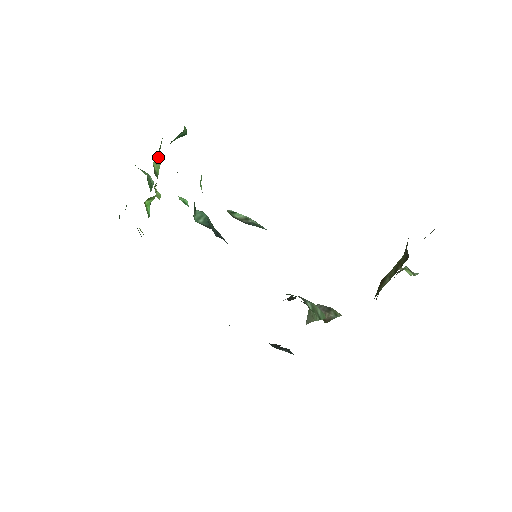
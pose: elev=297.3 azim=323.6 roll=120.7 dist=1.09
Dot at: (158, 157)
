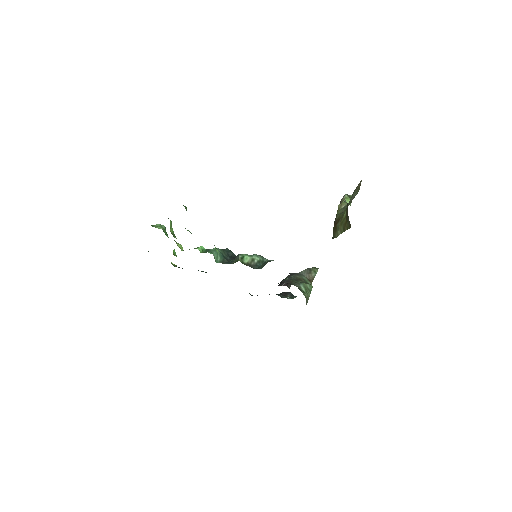
Dot at: (170, 224)
